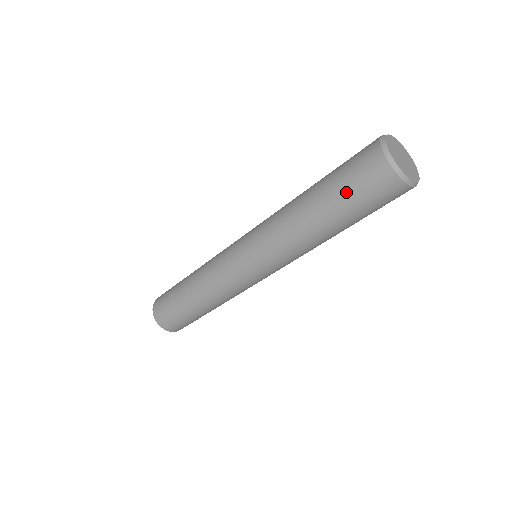
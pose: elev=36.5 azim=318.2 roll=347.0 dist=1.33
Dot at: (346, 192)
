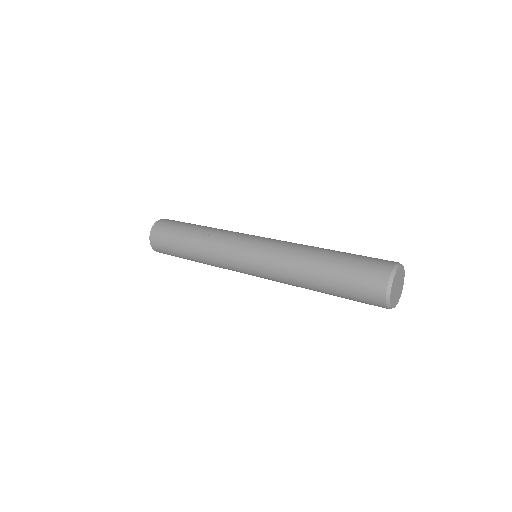
Dot at: occluded
